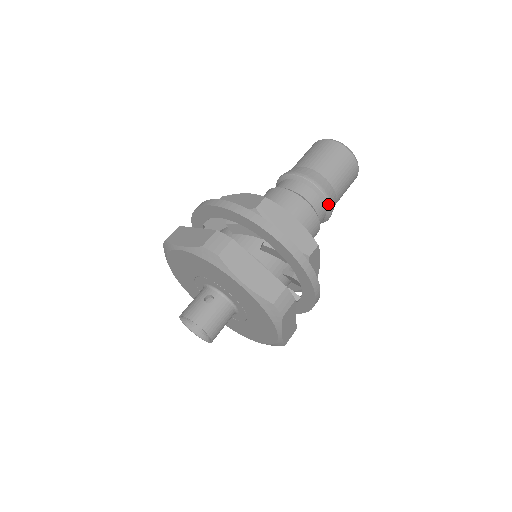
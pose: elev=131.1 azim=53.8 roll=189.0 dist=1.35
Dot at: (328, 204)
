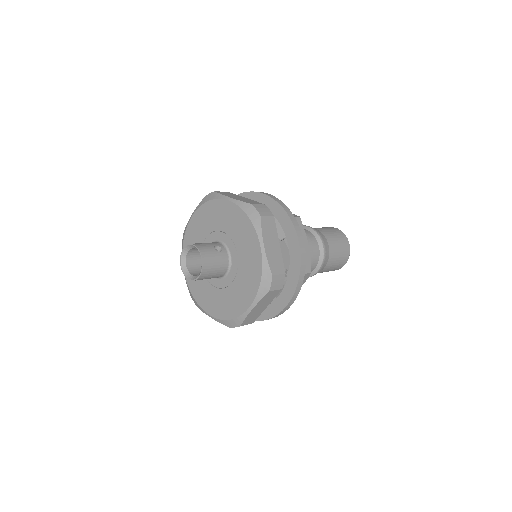
Dot at: (321, 263)
